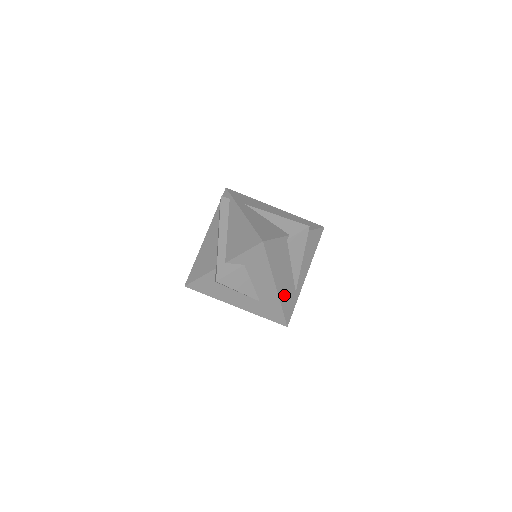
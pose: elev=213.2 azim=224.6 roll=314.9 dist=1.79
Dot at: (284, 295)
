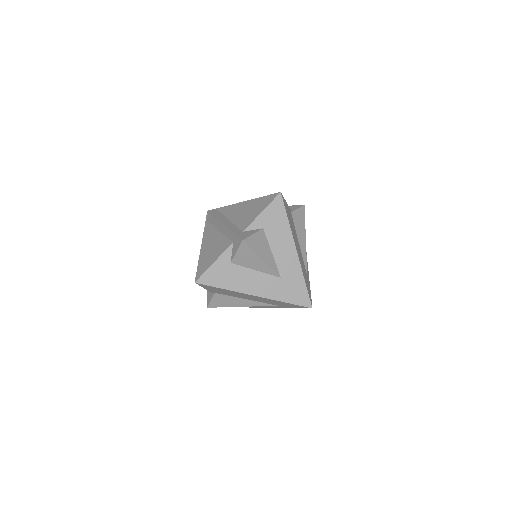
Dot at: (302, 268)
